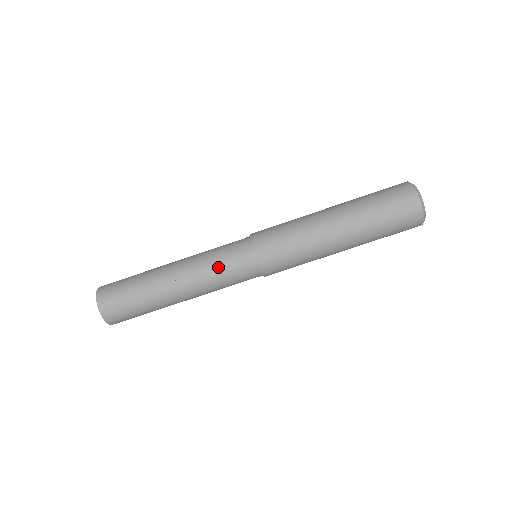
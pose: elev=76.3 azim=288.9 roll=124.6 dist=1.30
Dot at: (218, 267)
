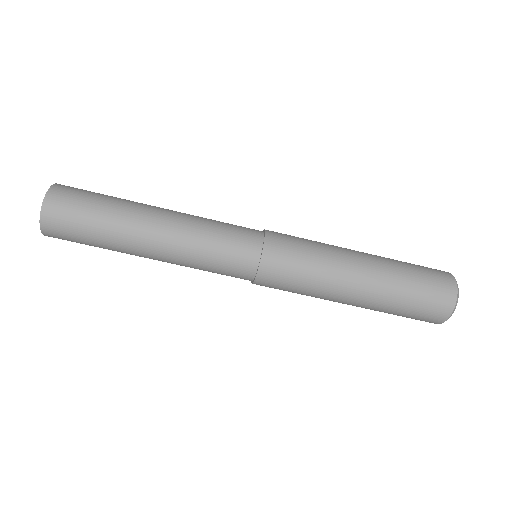
Dot at: (213, 240)
